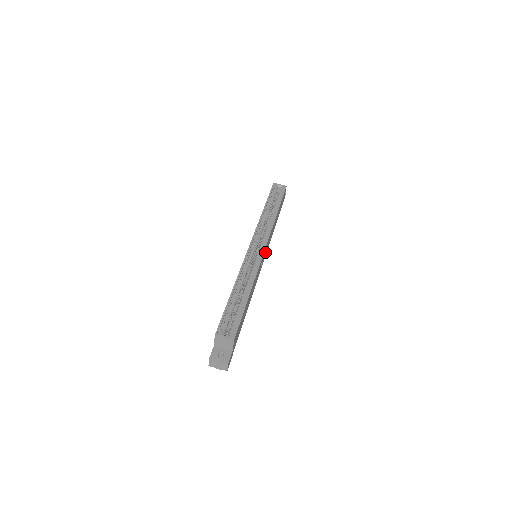
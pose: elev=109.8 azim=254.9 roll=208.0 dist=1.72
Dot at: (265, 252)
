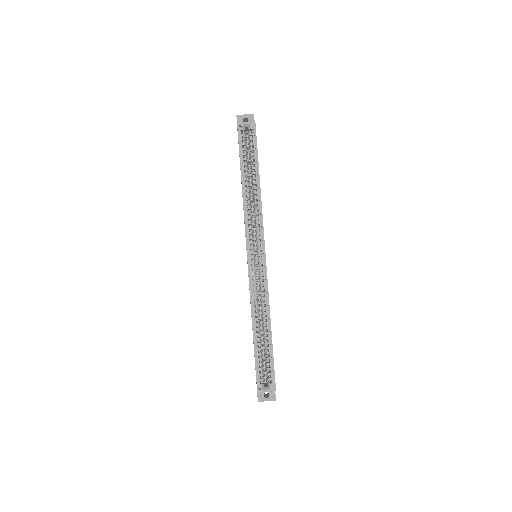
Dot at: occluded
